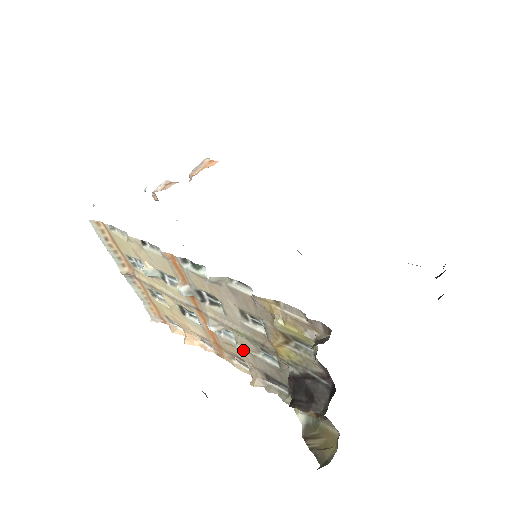
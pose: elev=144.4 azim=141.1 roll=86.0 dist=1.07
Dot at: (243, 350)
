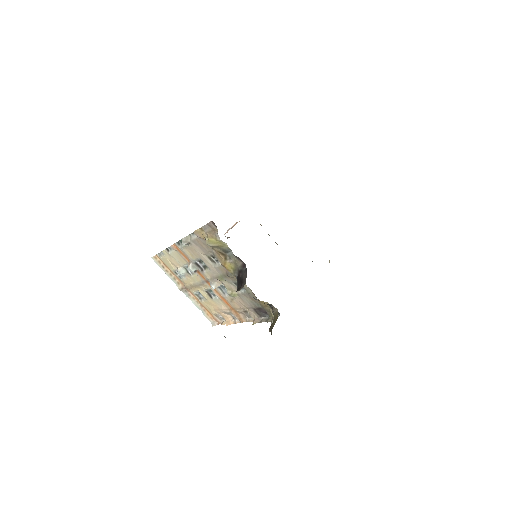
Dot at: (231, 293)
